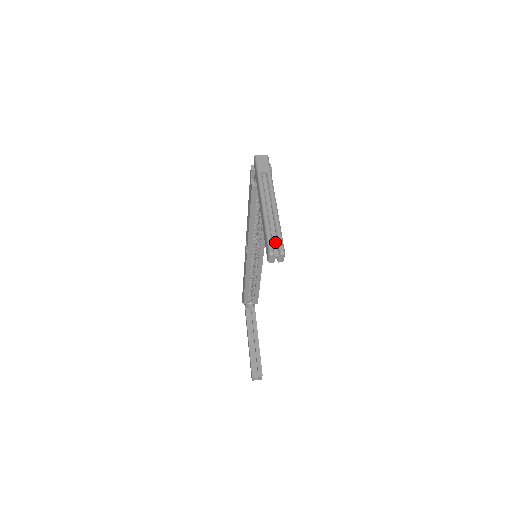
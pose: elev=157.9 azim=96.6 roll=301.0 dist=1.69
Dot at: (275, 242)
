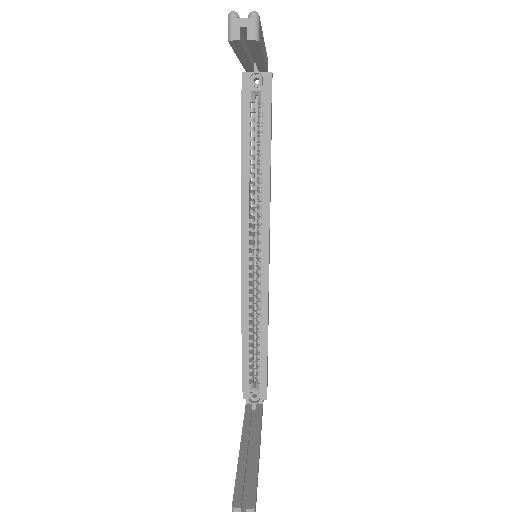
Dot at: occluded
